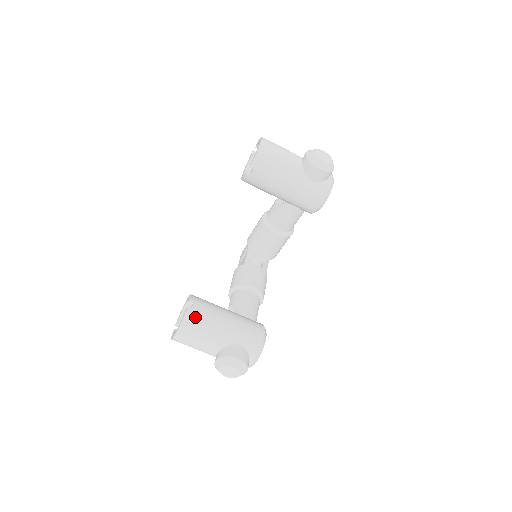
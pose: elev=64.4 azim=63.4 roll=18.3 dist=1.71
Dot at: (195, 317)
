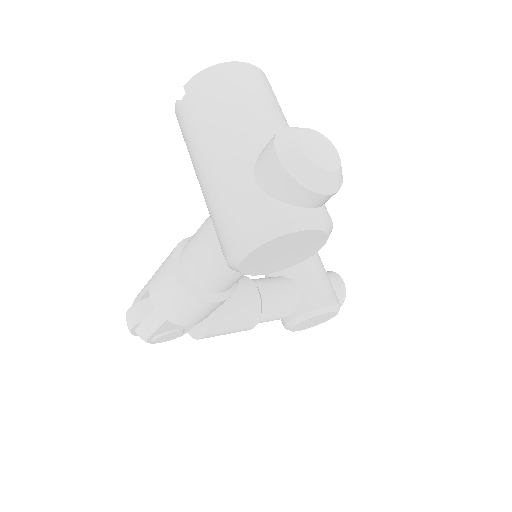
Dot at: occluded
